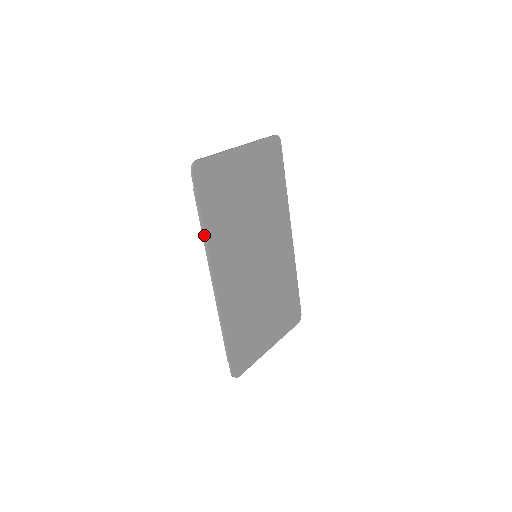
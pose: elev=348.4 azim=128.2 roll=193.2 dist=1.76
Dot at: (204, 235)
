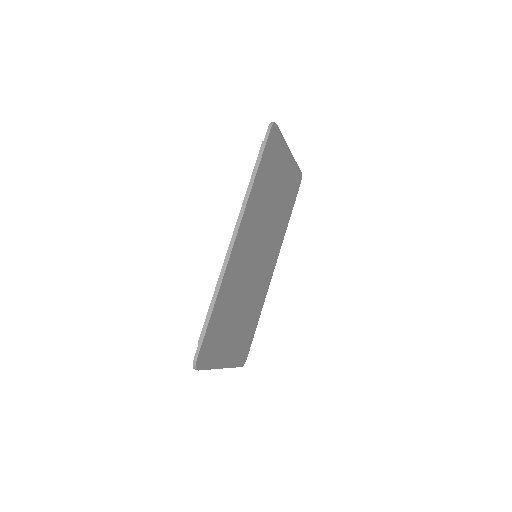
Dot at: (250, 187)
